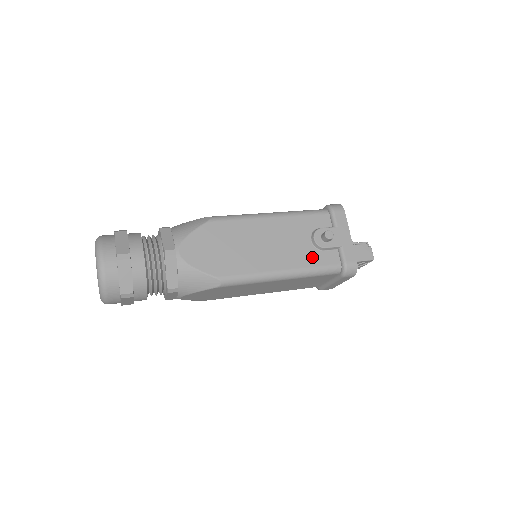
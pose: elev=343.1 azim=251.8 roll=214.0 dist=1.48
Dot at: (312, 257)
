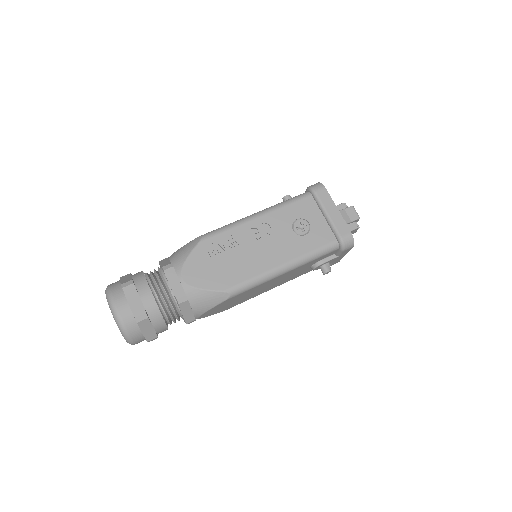
Dot at: (305, 272)
